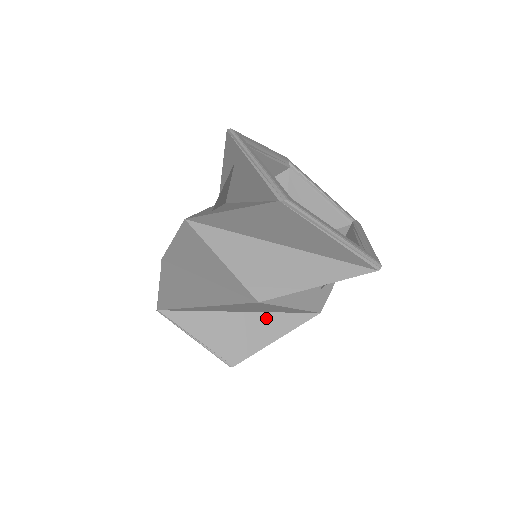
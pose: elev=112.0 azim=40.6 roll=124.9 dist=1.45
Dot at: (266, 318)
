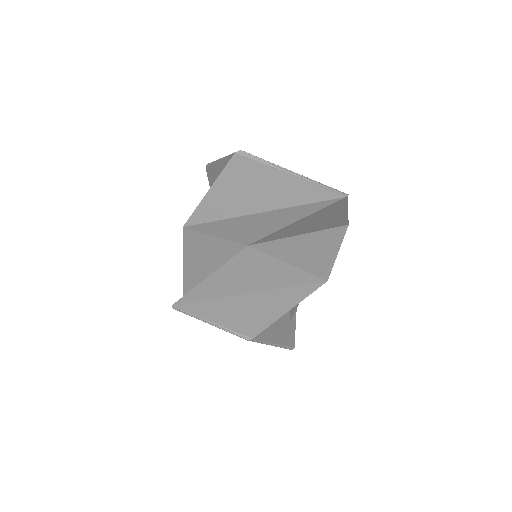
Dot at: (275, 294)
